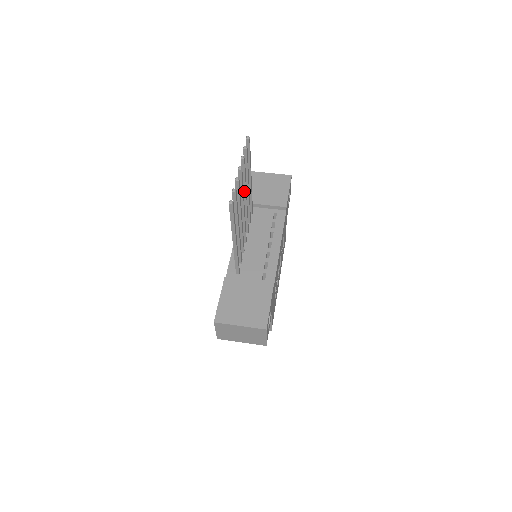
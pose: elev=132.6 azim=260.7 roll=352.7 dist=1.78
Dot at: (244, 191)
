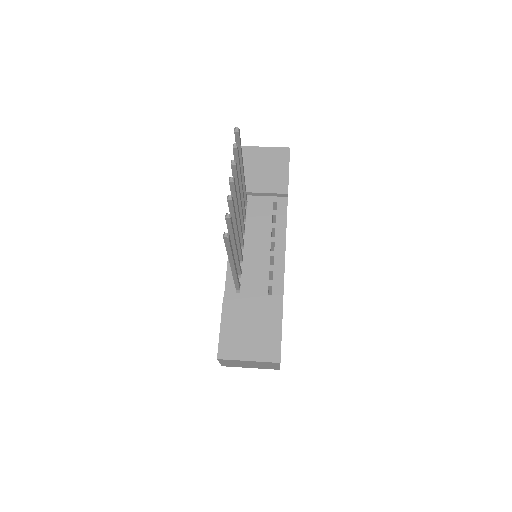
Dot at: (237, 195)
